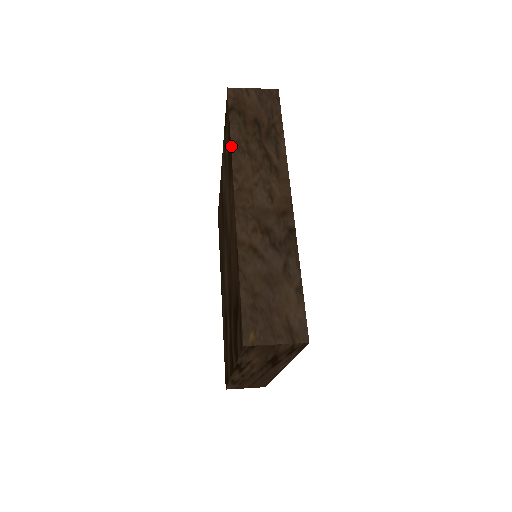
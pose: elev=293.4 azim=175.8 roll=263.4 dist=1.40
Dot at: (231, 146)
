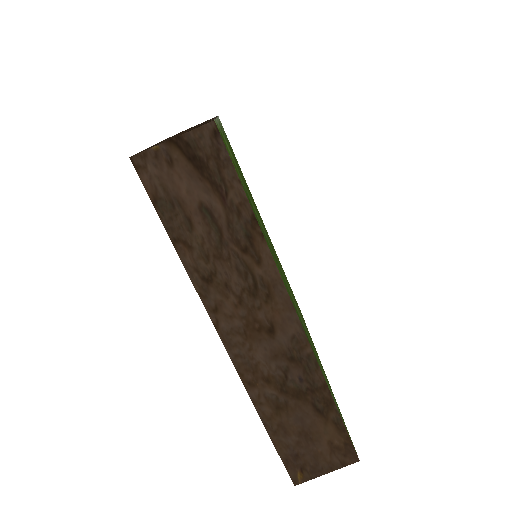
Dot at: (185, 268)
